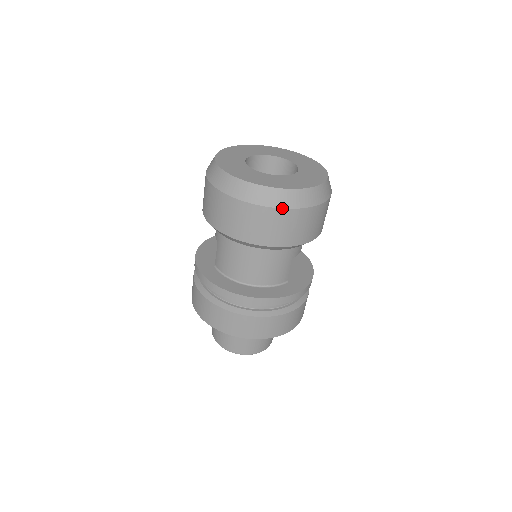
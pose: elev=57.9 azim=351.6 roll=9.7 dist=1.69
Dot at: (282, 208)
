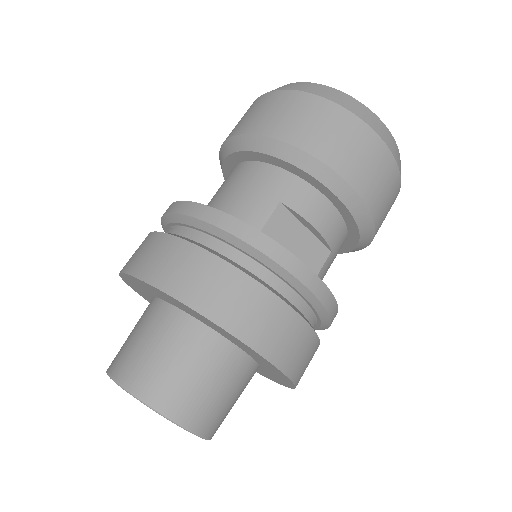
Dot at: (281, 90)
